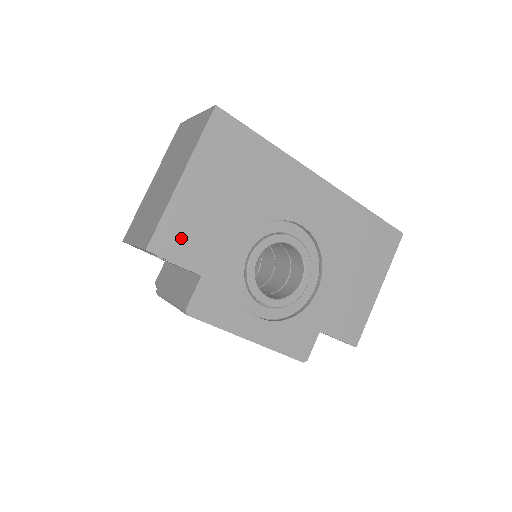
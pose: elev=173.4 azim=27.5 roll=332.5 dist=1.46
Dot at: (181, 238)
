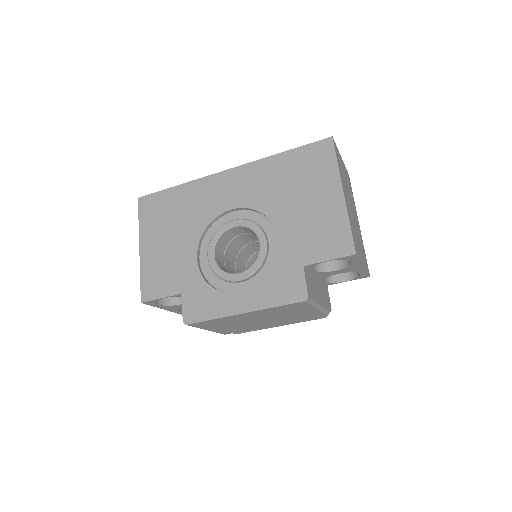
Dot at: (157, 281)
